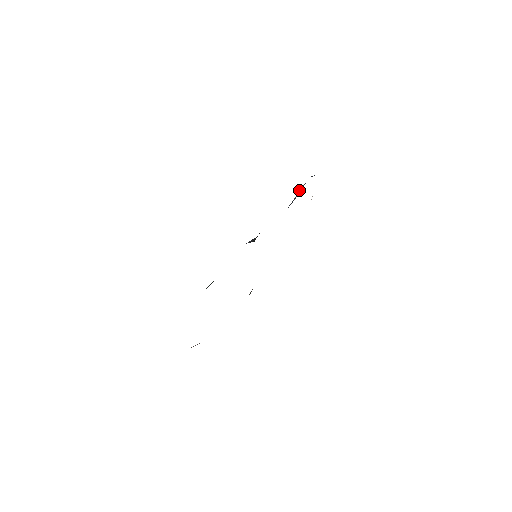
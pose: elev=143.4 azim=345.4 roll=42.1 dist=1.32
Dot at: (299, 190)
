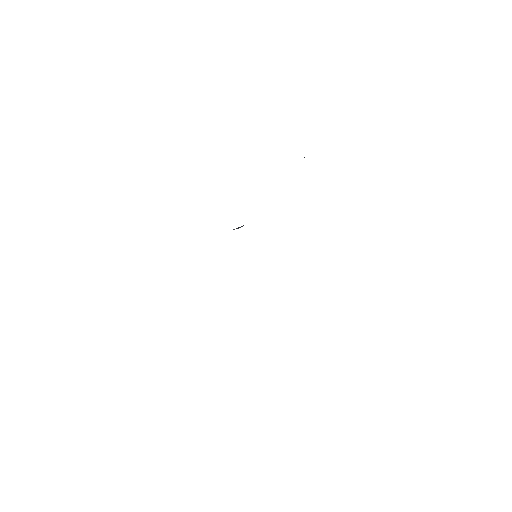
Dot at: occluded
